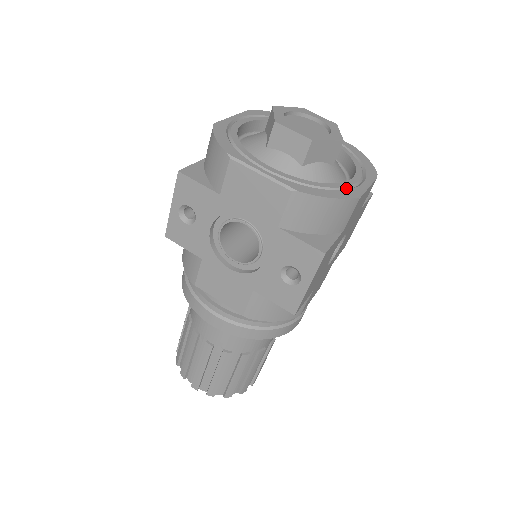
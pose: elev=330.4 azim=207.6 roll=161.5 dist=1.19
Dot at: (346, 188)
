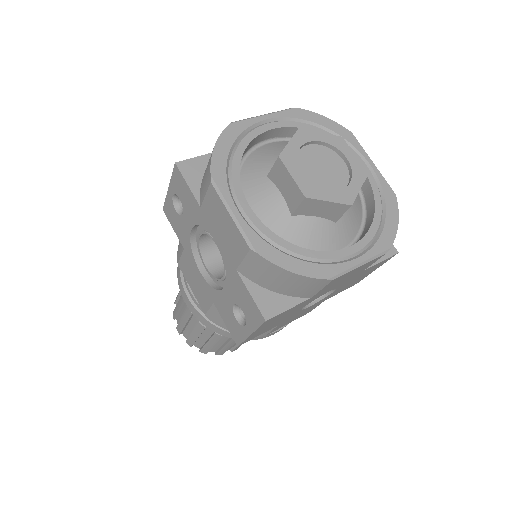
Dot at: (326, 260)
